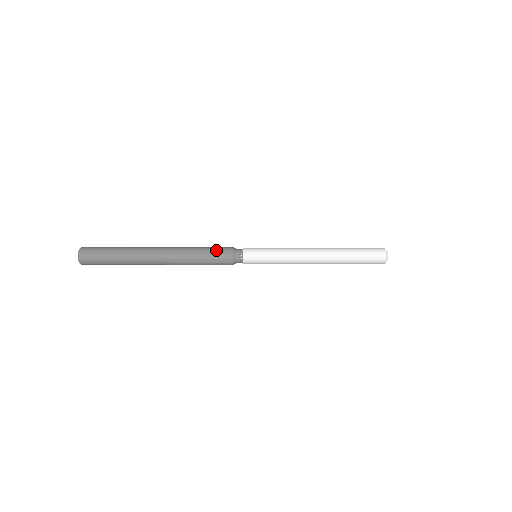
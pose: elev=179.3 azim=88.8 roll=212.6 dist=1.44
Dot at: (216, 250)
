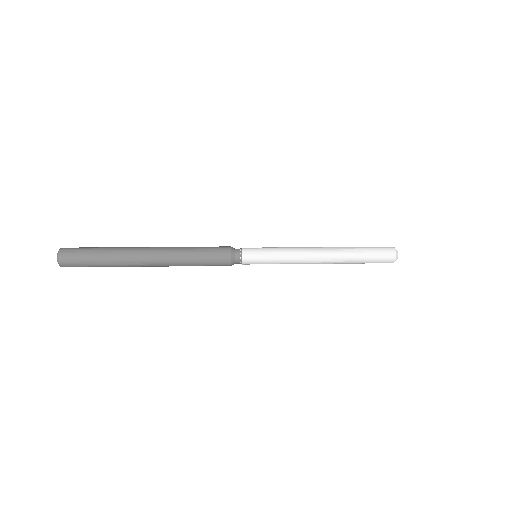
Dot at: (213, 248)
